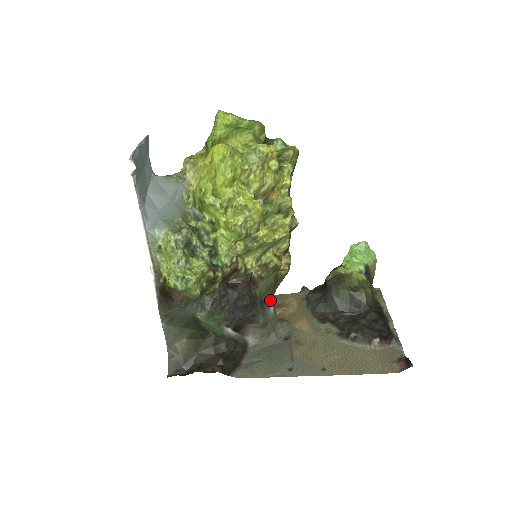
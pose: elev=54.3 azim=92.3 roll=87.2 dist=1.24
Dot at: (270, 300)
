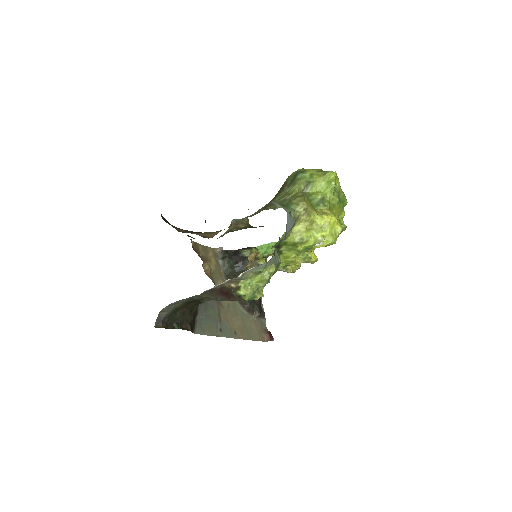
Dot at: occluded
